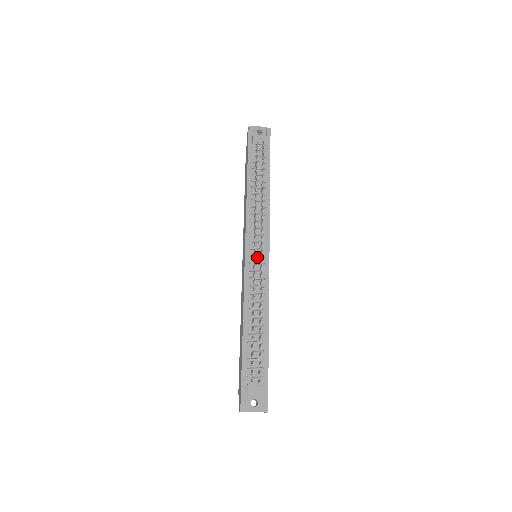
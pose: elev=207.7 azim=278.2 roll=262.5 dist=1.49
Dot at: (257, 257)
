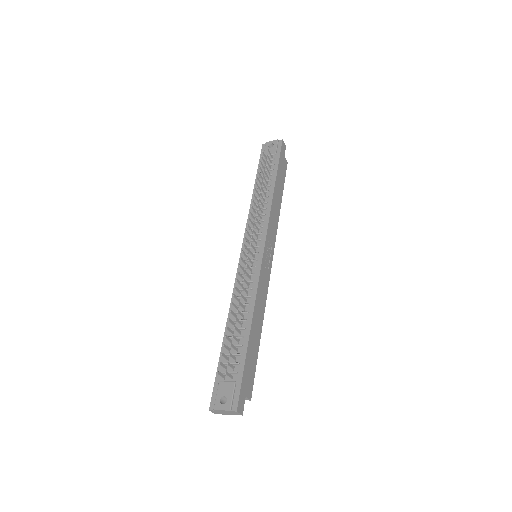
Dot at: (251, 255)
